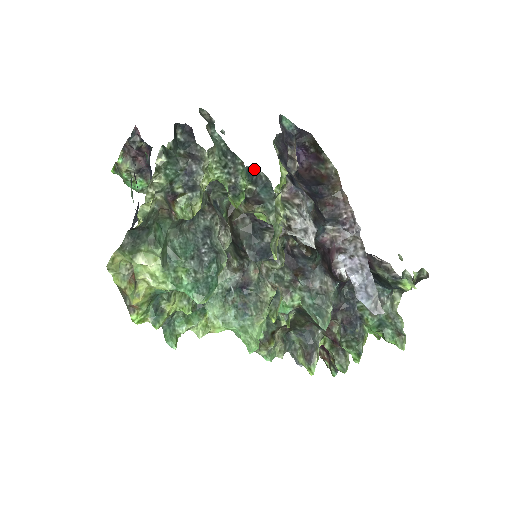
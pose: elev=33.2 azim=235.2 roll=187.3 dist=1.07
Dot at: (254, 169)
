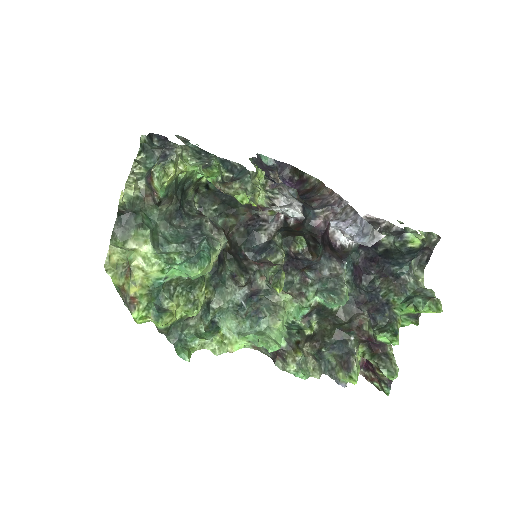
Dot at: (228, 161)
